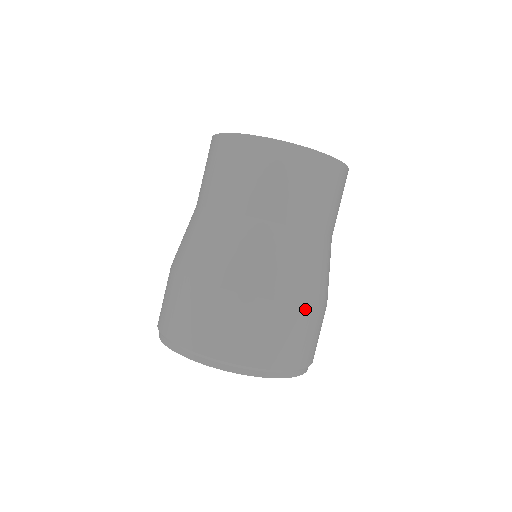
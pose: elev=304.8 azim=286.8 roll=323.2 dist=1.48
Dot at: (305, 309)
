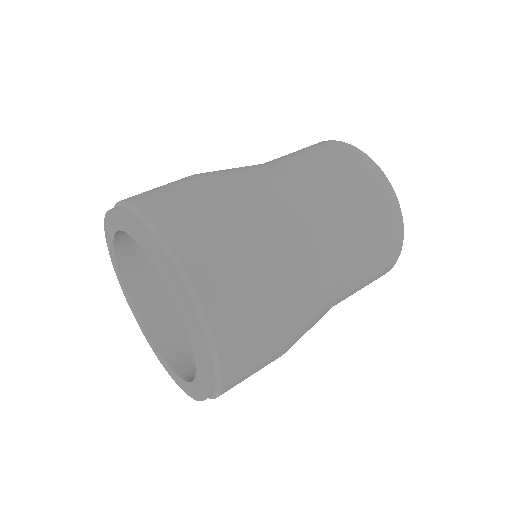
Dot at: (258, 233)
